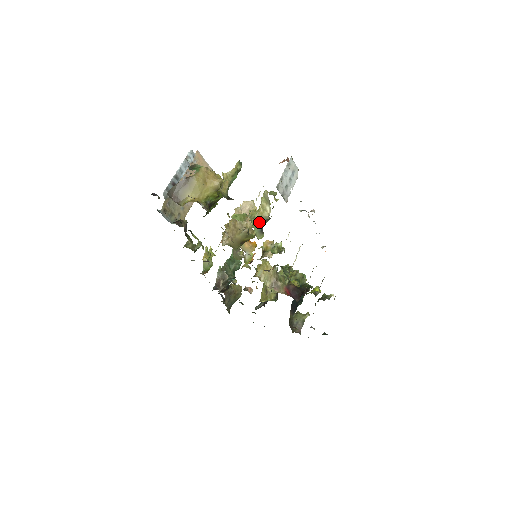
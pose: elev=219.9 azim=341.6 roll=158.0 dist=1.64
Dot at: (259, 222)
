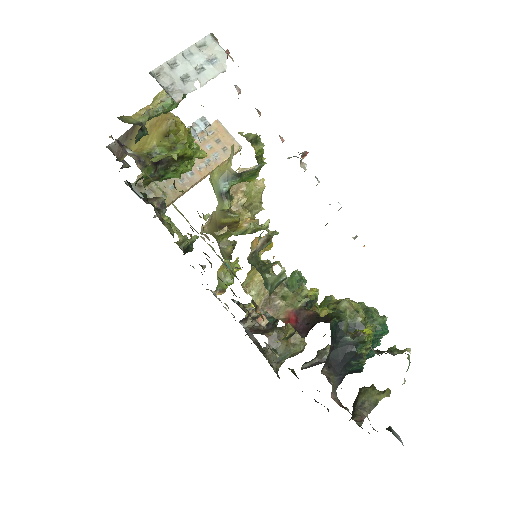
Dot at: (218, 179)
